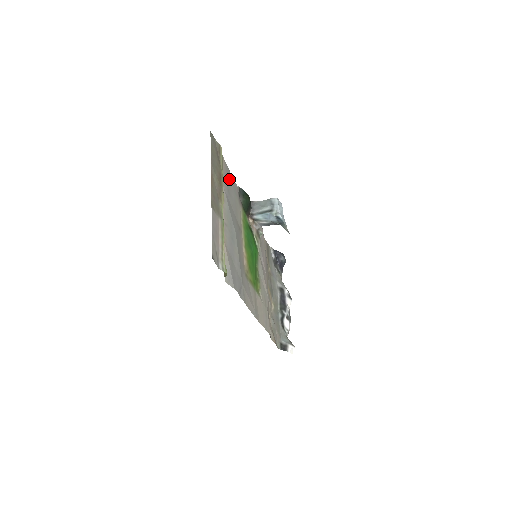
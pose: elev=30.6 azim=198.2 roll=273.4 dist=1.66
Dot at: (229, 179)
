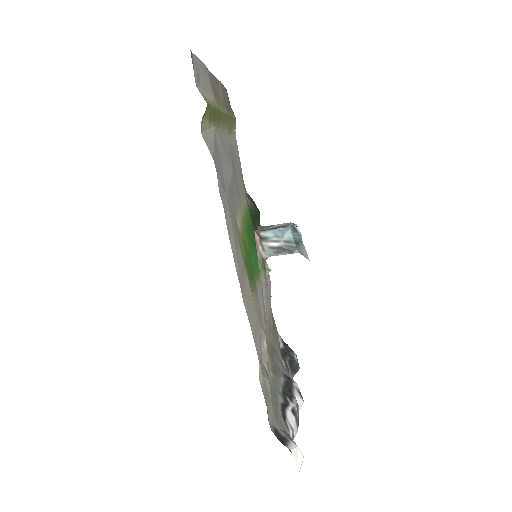
Dot at: (238, 161)
